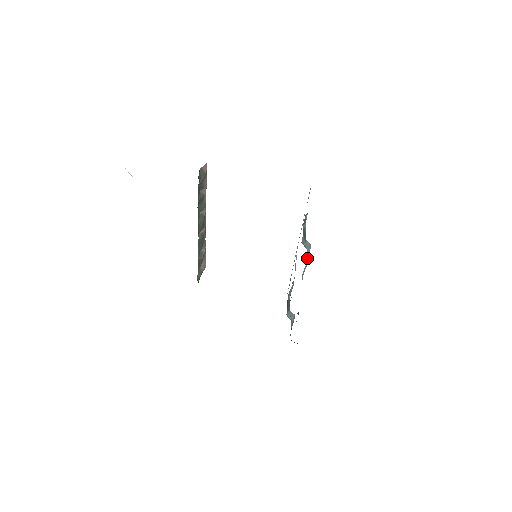
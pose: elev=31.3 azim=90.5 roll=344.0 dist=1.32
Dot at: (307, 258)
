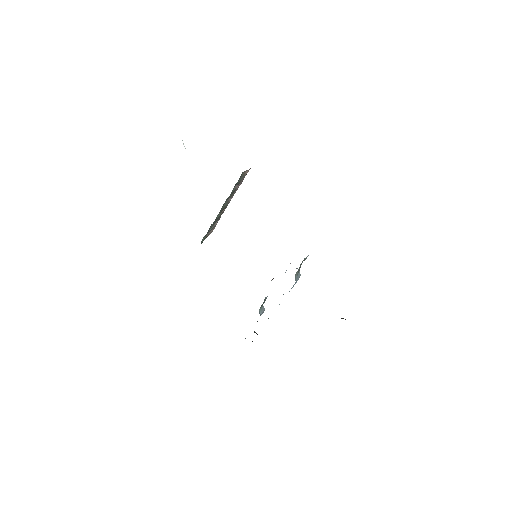
Dot at: (293, 286)
